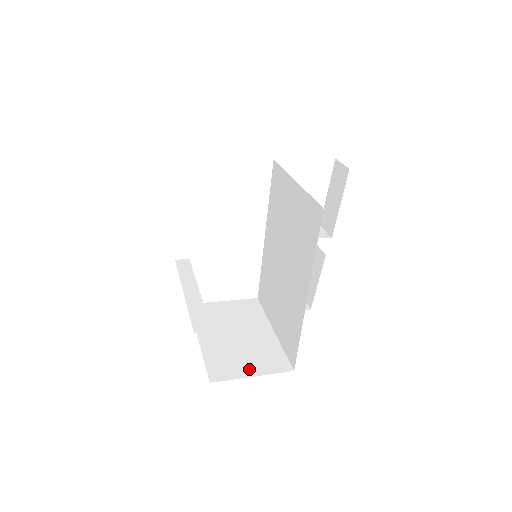
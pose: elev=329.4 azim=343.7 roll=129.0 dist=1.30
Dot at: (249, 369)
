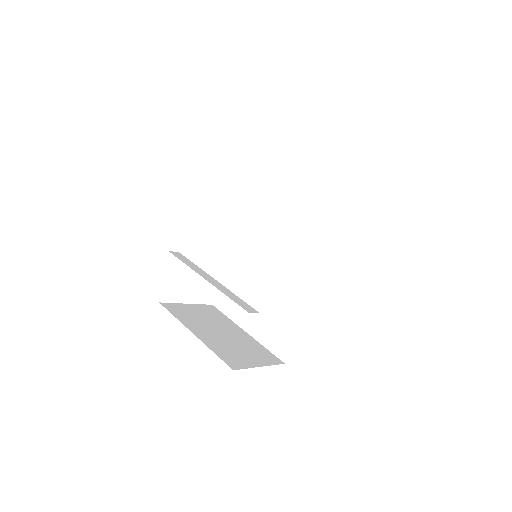
Dot at: (253, 361)
